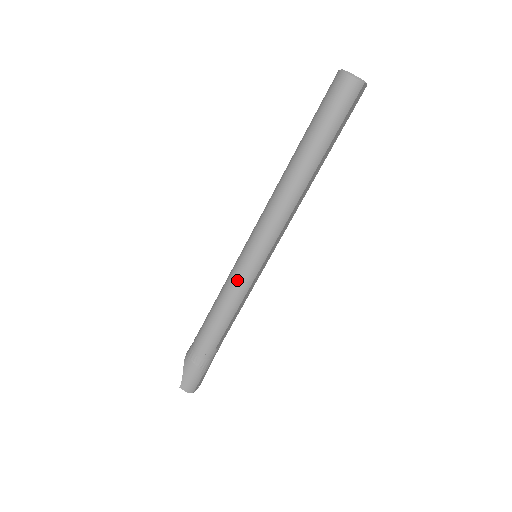
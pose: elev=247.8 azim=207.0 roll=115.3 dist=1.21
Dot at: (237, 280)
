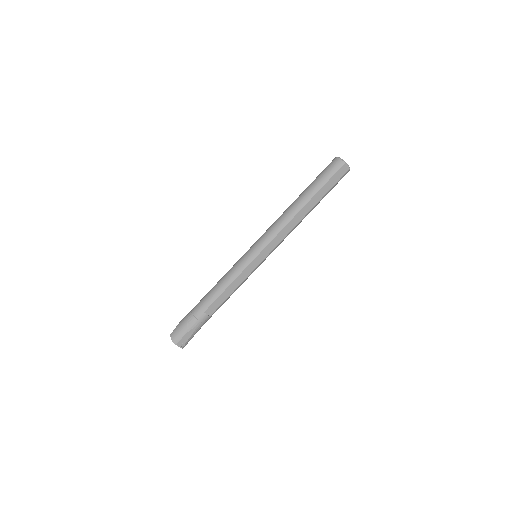
Dot at: (237, 264)
